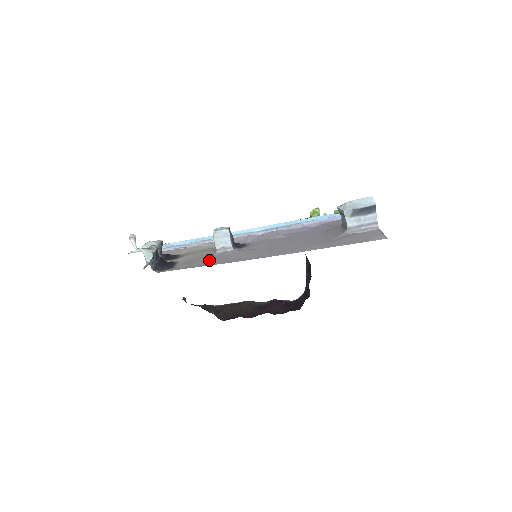
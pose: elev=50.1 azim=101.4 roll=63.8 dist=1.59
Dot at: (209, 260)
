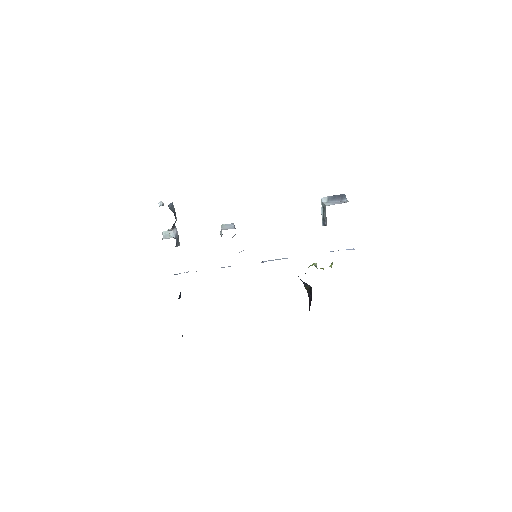
Dot at: occluded
